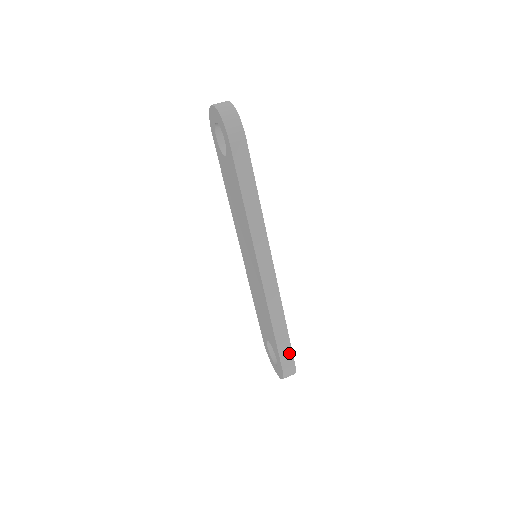
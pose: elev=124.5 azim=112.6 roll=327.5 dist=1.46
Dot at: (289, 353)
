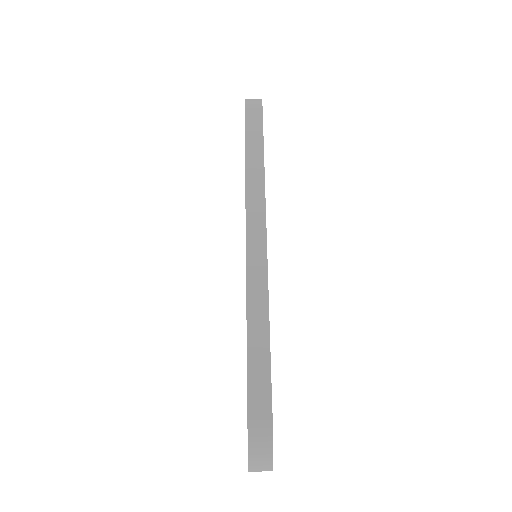
Dot at: (265, 389)
